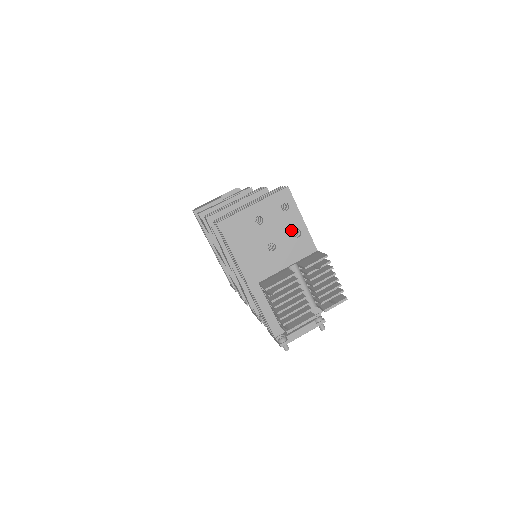
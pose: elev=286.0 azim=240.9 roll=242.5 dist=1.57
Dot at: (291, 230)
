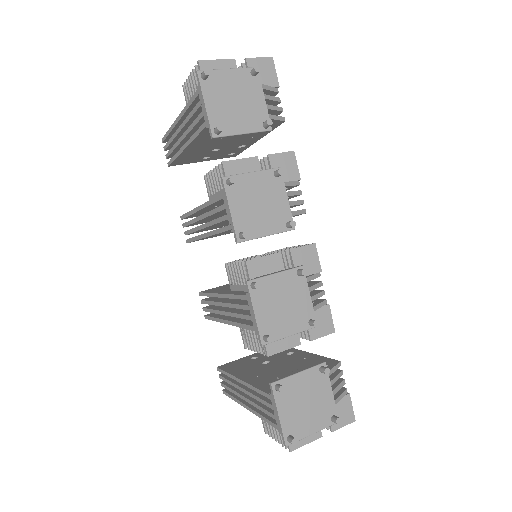
Dot at: occluded
